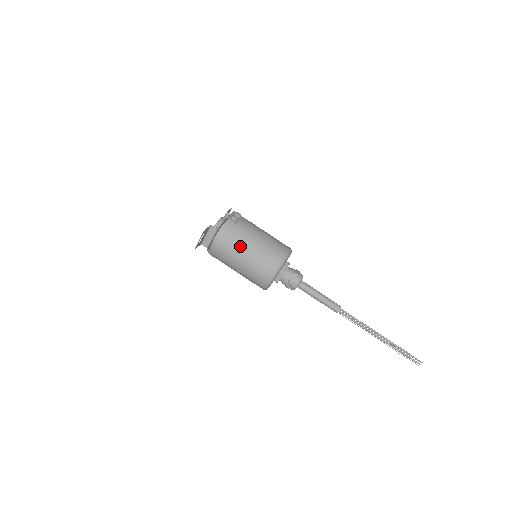
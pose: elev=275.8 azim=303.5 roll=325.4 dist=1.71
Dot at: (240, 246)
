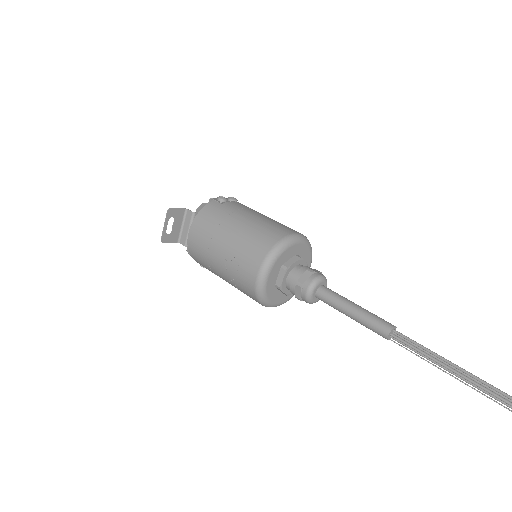
Dot at: (219, 229)
